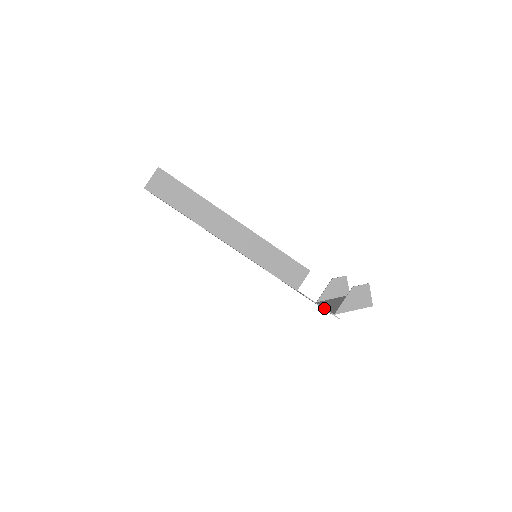
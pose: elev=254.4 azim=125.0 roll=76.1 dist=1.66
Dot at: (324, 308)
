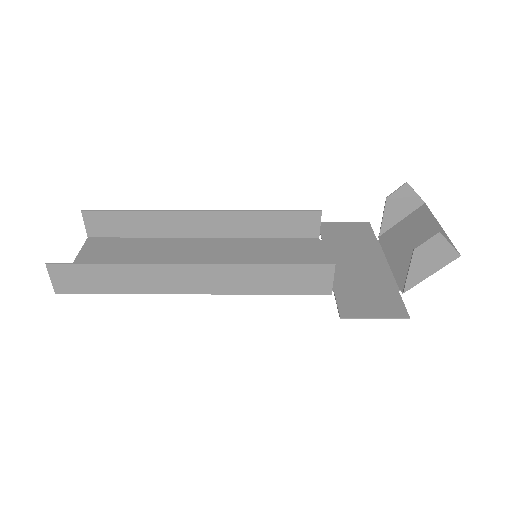
Dot at: (379, 318)
